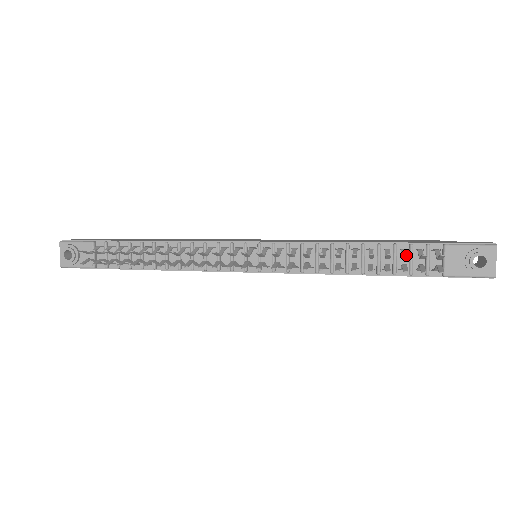
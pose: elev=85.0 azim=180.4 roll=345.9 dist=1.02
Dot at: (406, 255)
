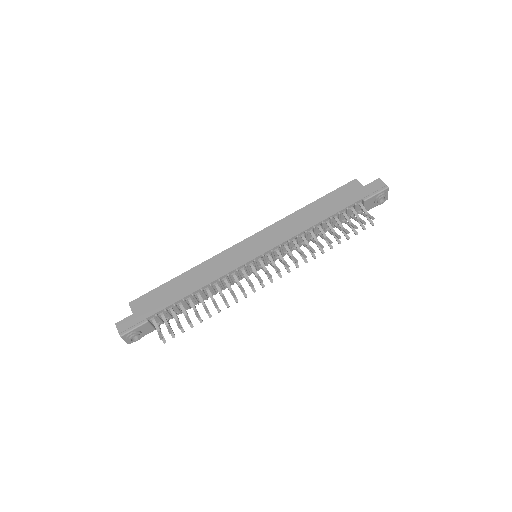
Dot at: occluded
